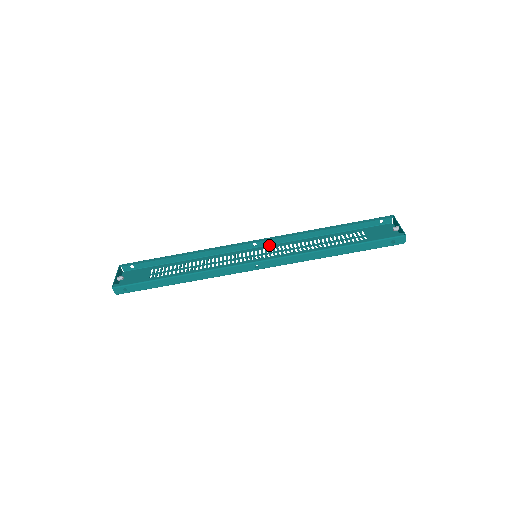
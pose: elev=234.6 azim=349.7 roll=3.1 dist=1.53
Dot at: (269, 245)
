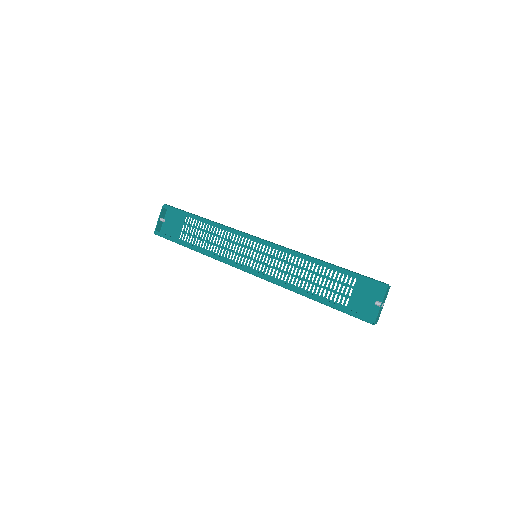
Dot at: occluded
